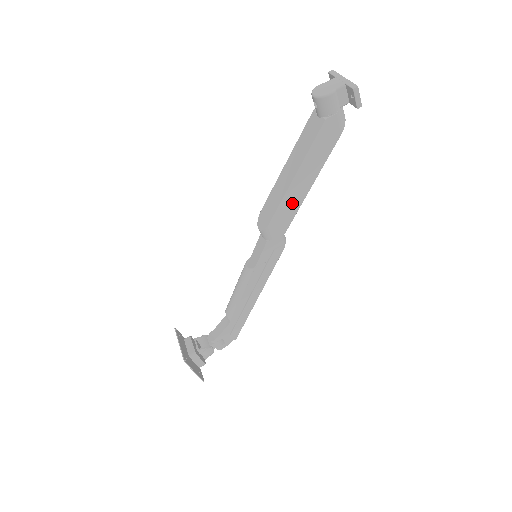
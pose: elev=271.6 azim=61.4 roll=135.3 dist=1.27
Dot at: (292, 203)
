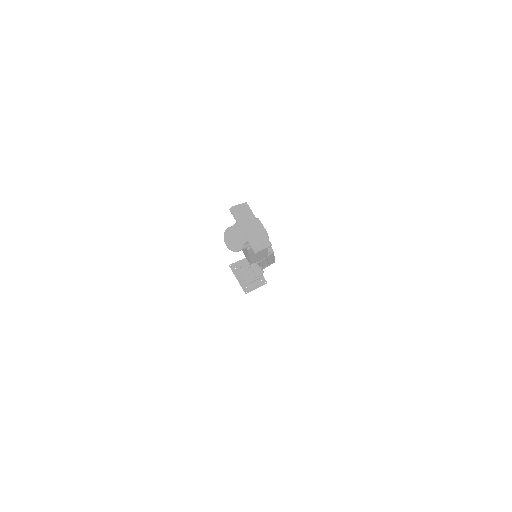
Dot at: (260, 256)
